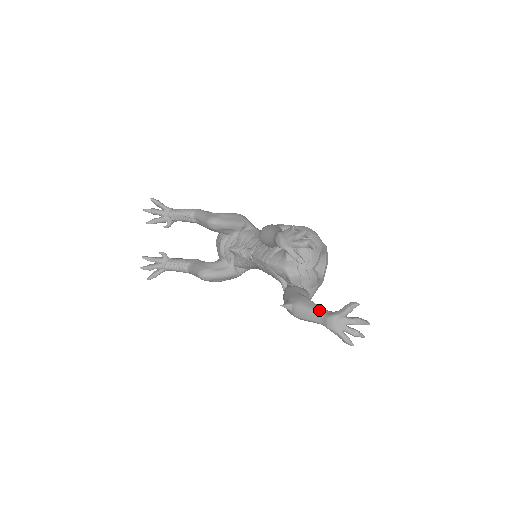
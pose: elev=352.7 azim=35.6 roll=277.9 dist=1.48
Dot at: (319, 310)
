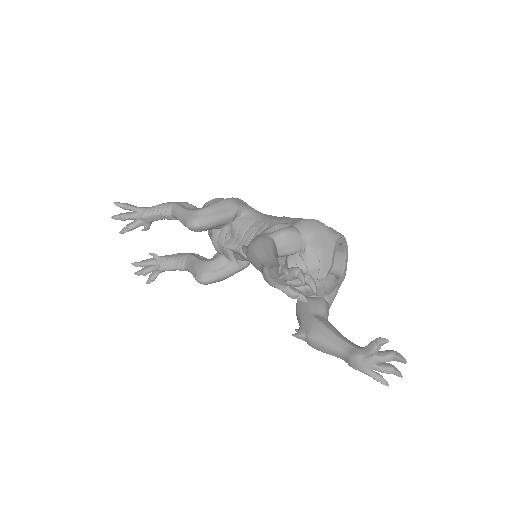
Dot at: (339, 345)
